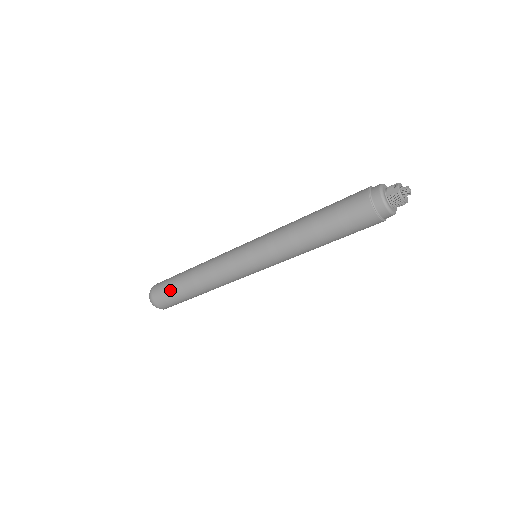
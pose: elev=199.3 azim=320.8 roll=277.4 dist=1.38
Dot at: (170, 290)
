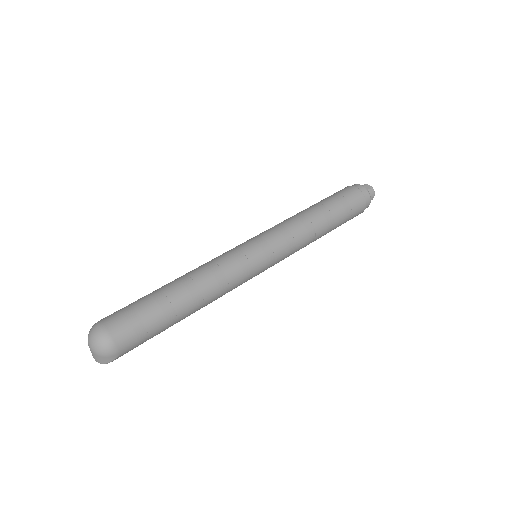
Dot at: (147, 312)
